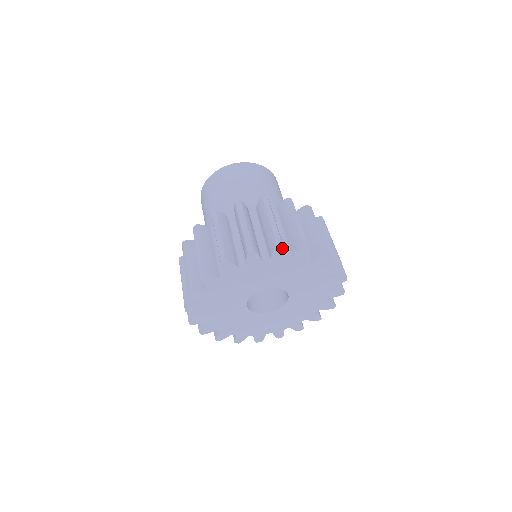
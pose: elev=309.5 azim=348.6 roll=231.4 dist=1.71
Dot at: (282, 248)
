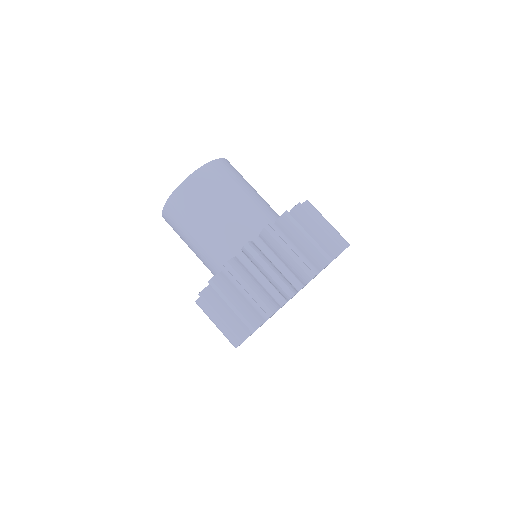
Dot at: (274, 313)
